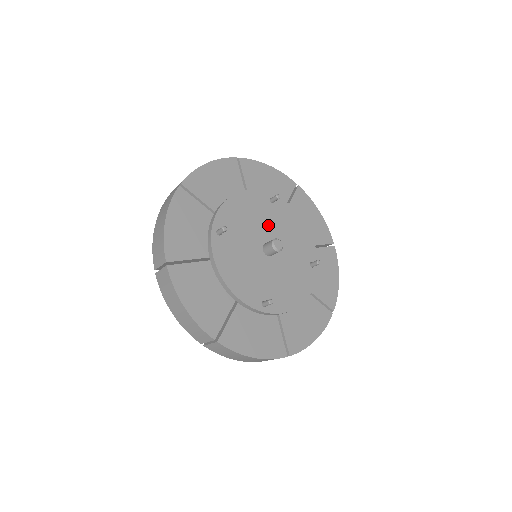
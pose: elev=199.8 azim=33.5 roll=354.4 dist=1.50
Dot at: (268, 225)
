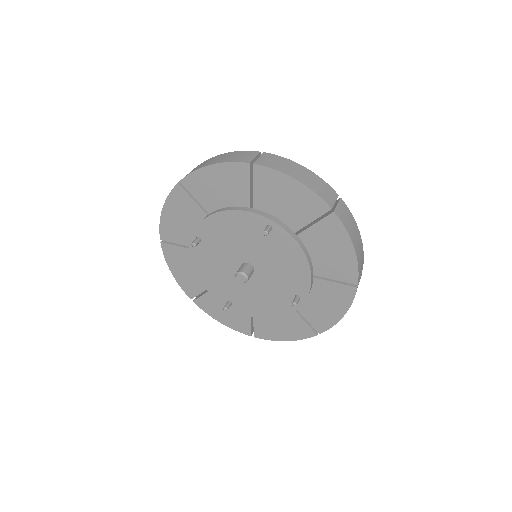
Dot at: (255, 248)
